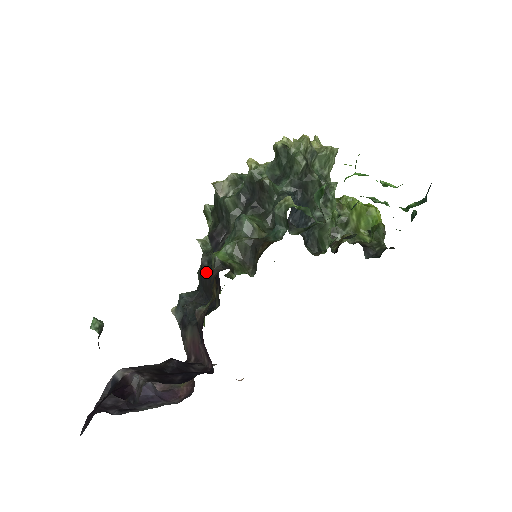
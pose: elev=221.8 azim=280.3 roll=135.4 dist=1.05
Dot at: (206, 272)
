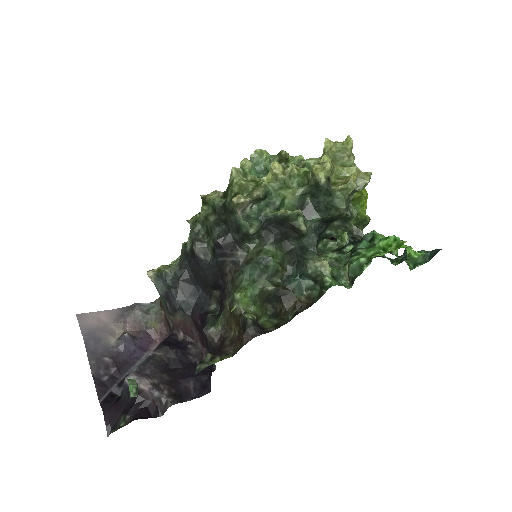
Dot at: (201, 265)
